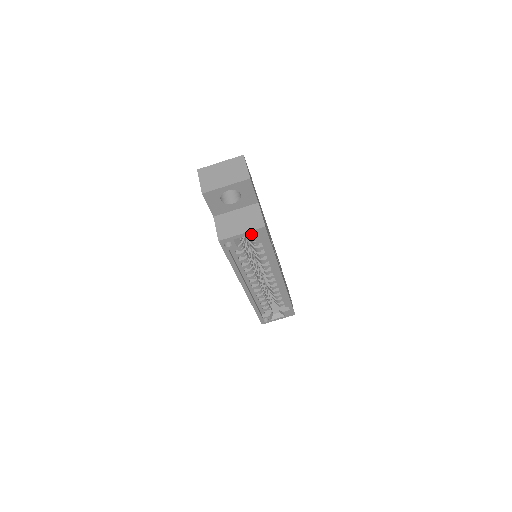
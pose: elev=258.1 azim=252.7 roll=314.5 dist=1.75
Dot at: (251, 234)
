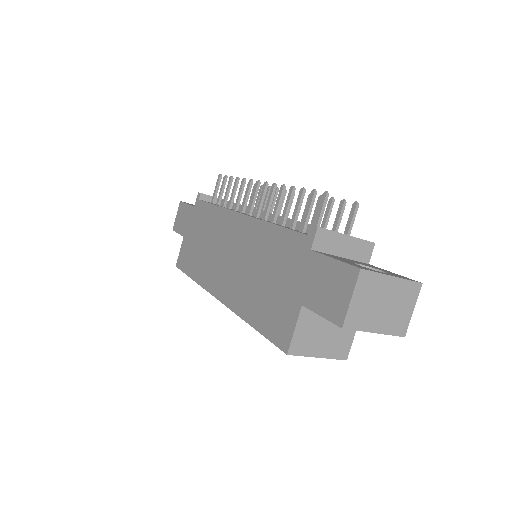
Dot at: occluded
